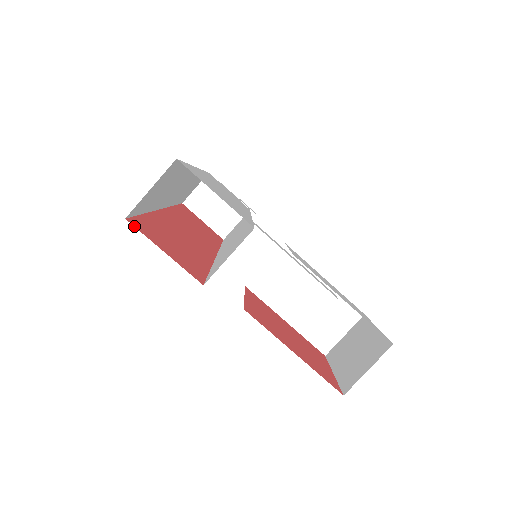
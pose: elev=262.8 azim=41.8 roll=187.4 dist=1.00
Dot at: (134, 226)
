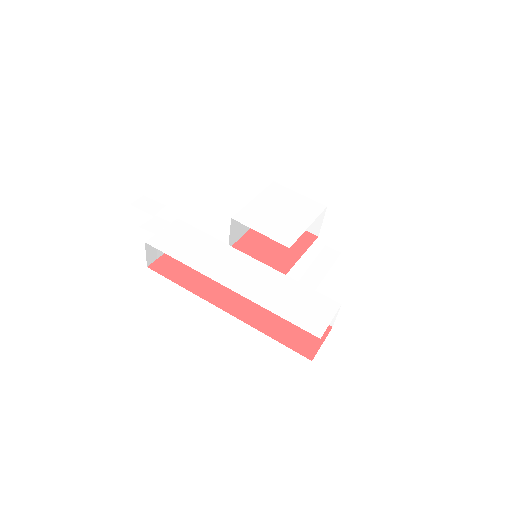
Dot at: occluded
